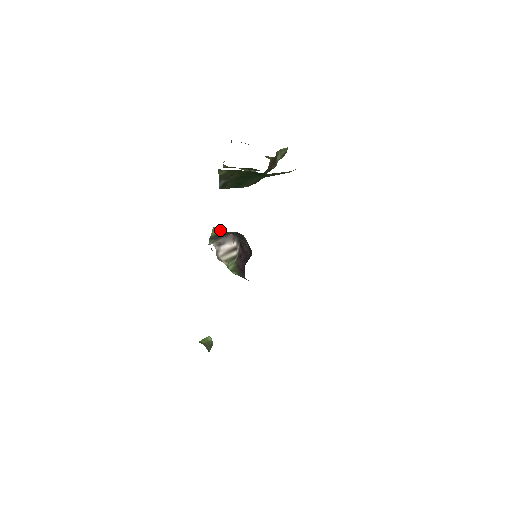
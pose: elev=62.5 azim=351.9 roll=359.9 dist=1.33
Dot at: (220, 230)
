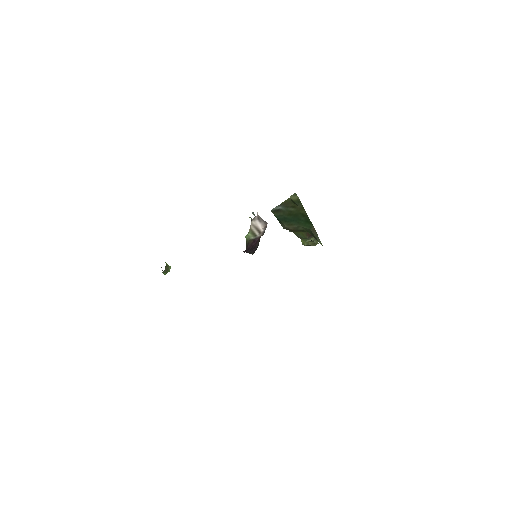
Dot at: occluded
